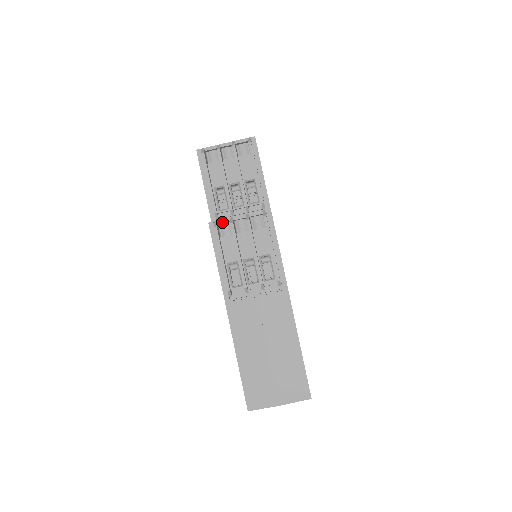
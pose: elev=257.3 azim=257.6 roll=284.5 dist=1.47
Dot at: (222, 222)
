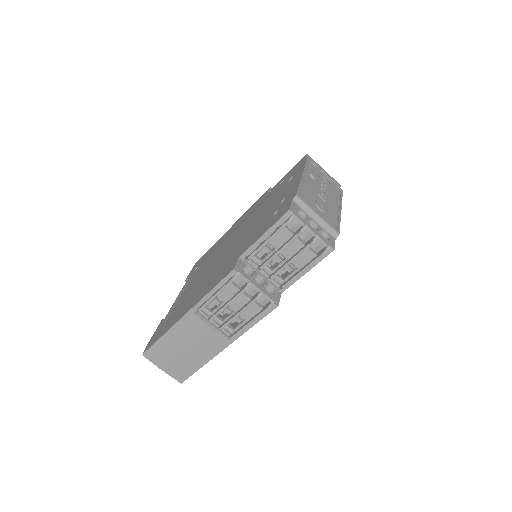
Dot at: (242, 277)
